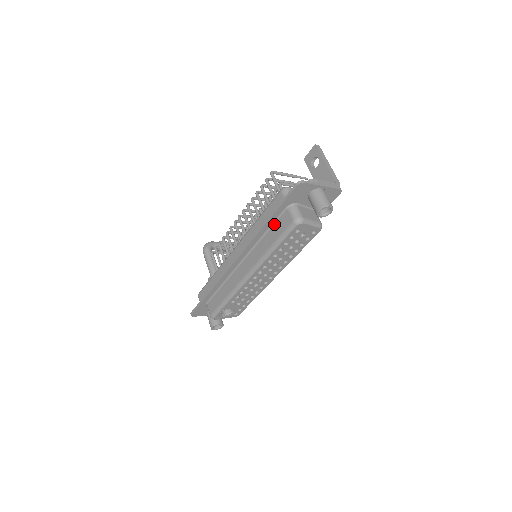
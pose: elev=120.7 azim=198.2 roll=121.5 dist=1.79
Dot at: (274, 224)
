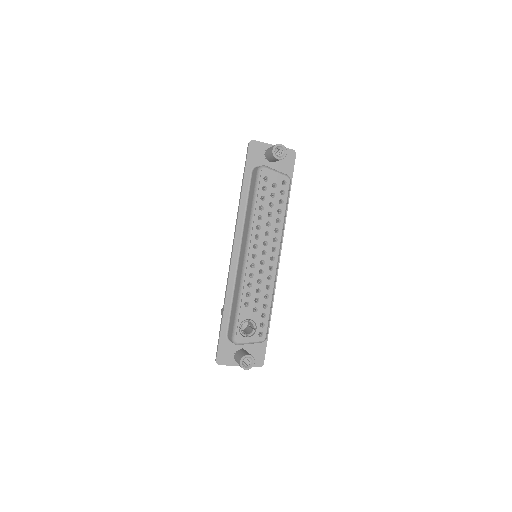
Dot at: (249, 193)
